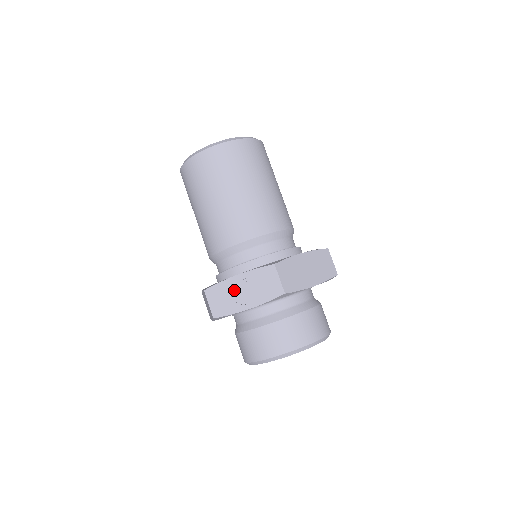
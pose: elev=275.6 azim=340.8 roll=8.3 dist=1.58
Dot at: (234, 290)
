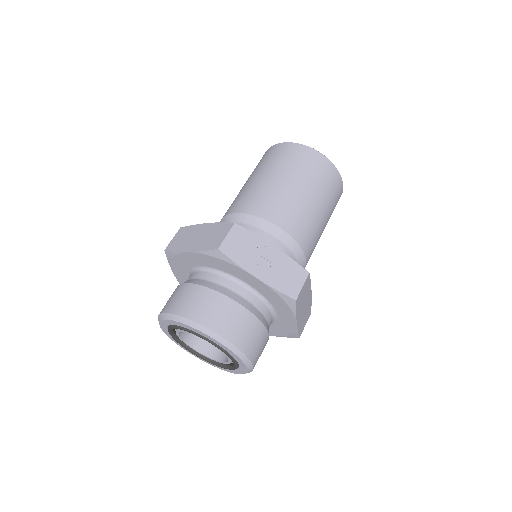
Dot at: (260, 252)
